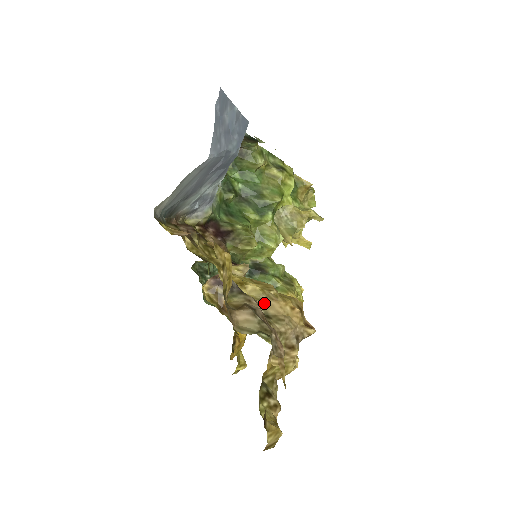
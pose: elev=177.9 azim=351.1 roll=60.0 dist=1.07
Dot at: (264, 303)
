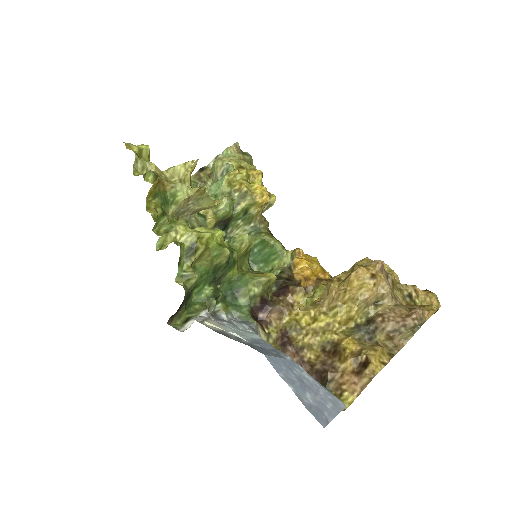
Dot at: (367, 305)
